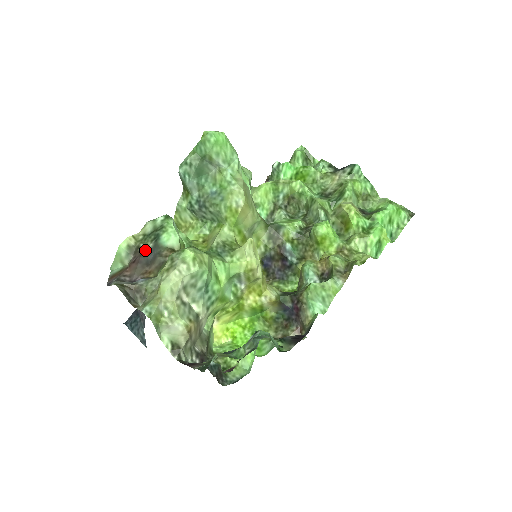
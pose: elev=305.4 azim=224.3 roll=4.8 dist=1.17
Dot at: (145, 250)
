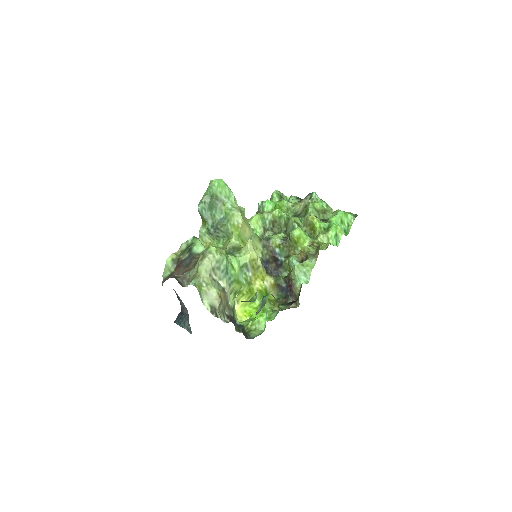
Dot at: (184, 258)
